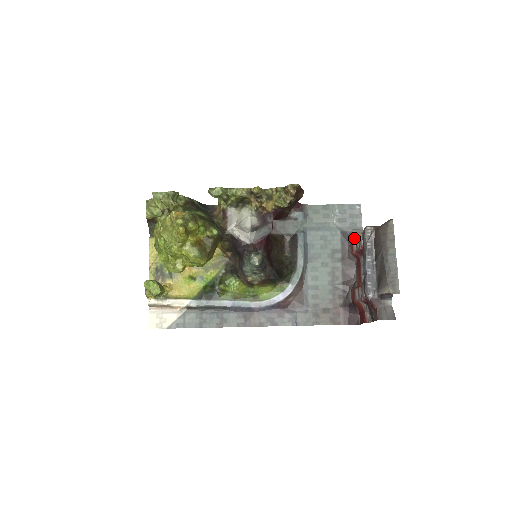
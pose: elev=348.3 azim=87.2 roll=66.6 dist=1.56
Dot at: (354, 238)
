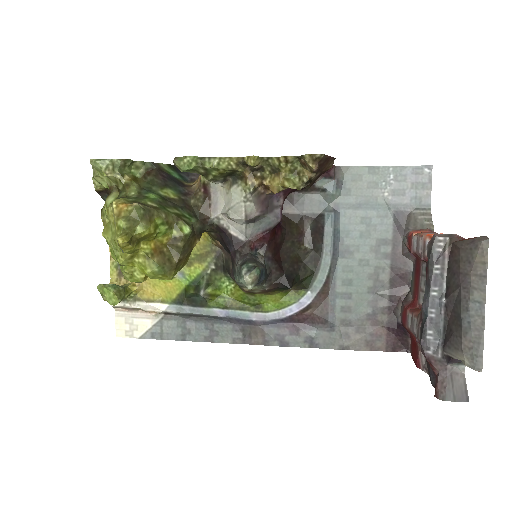
Dot at: (415, 223)
